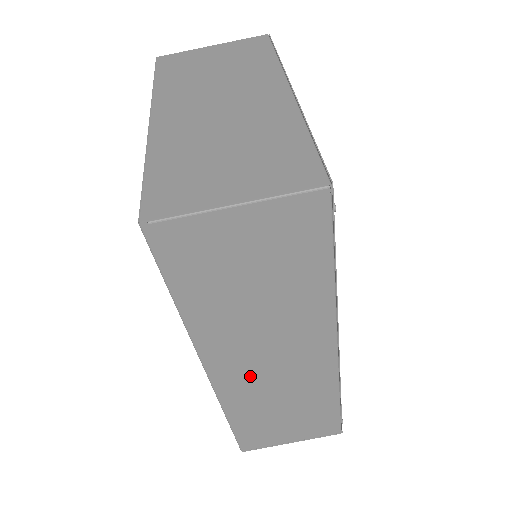
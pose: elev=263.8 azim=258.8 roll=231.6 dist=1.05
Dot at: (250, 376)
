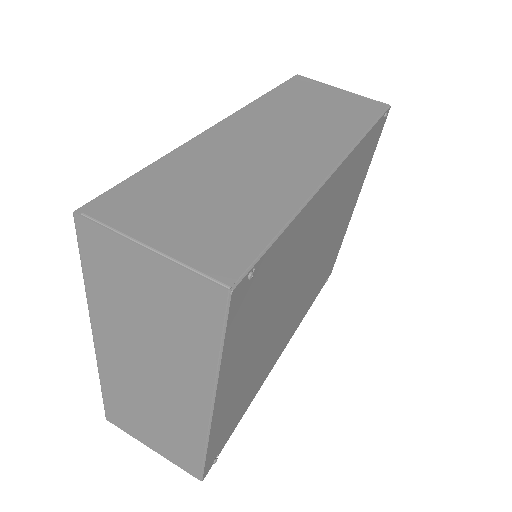
Dot at: (244, 142)
